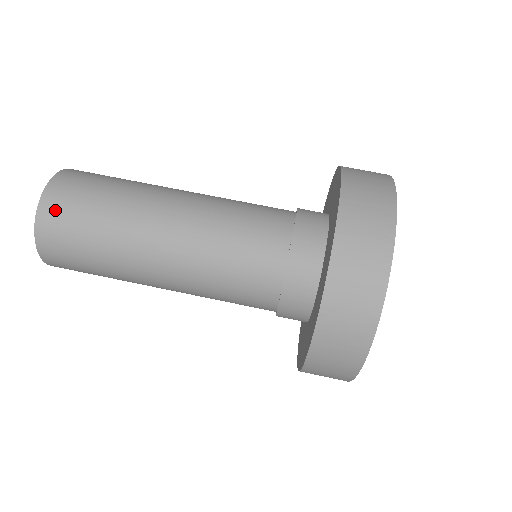
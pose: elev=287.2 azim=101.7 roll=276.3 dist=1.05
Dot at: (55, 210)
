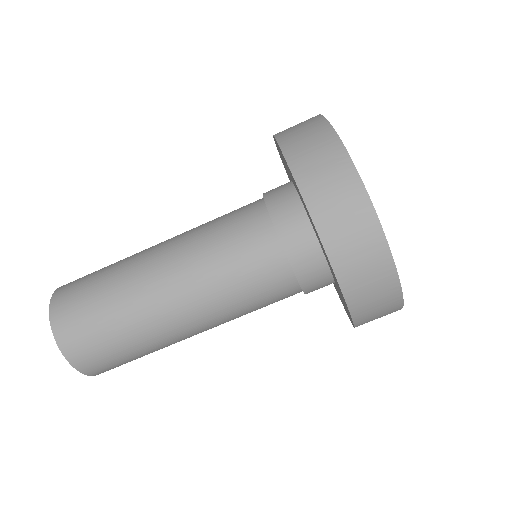
Dot at: (68, 326)
